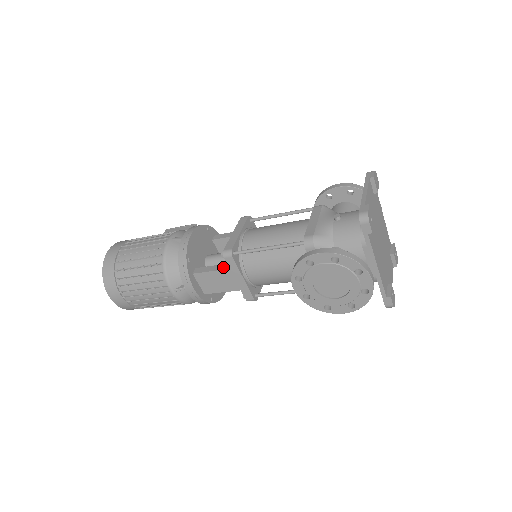
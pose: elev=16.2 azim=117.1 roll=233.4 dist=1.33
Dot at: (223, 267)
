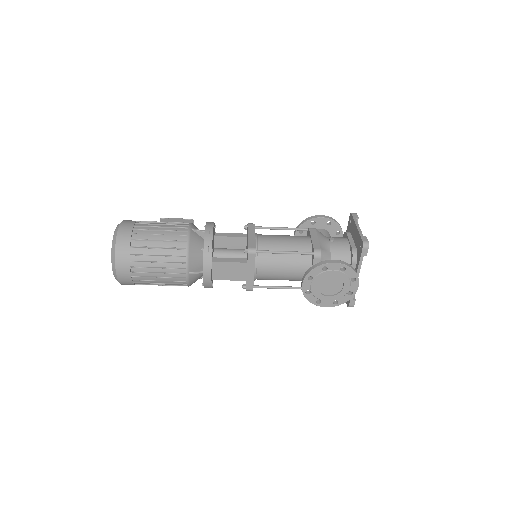
Dot at: (241, 260)
